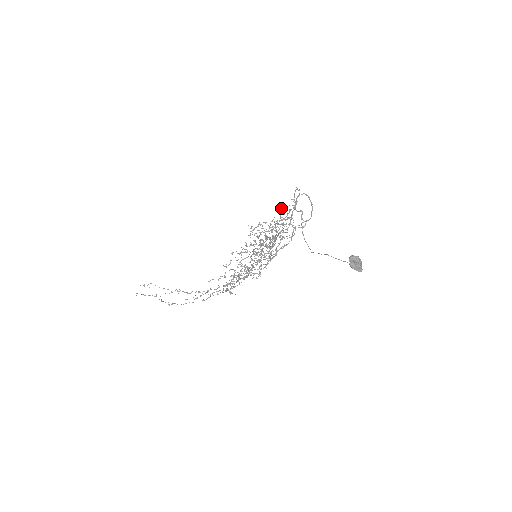
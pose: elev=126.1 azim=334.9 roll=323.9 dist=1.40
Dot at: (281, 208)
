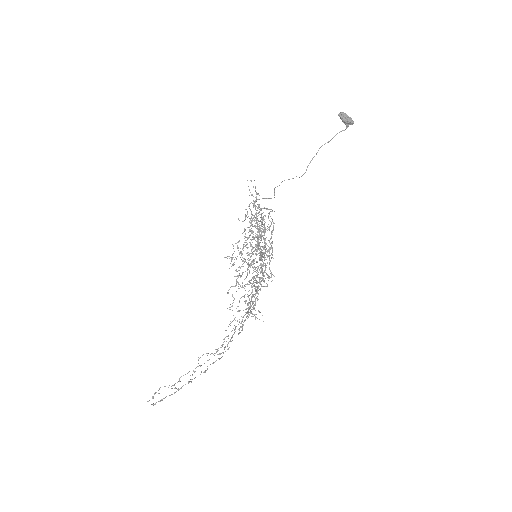
Dot at: occluded
